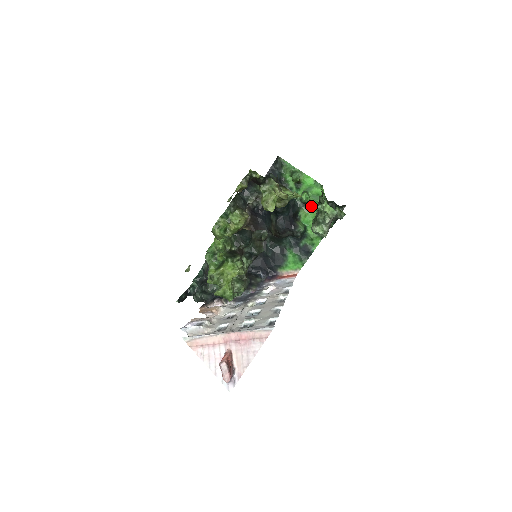
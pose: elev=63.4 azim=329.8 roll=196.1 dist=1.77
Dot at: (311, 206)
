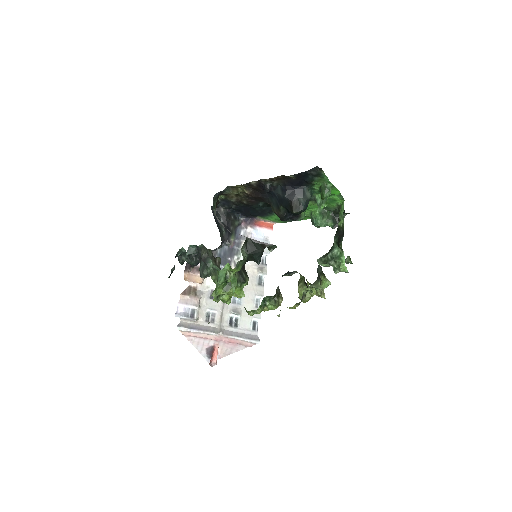
Dot at: occluded
